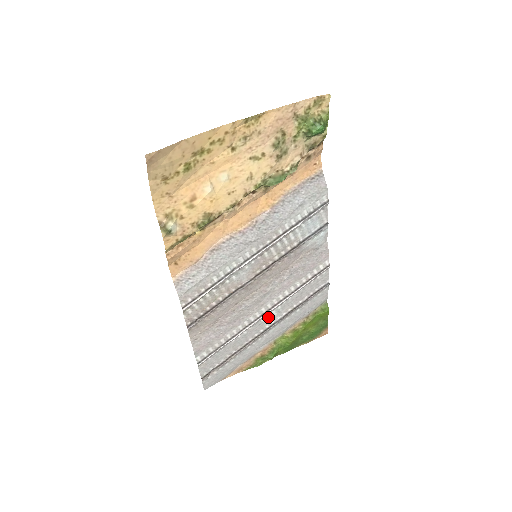
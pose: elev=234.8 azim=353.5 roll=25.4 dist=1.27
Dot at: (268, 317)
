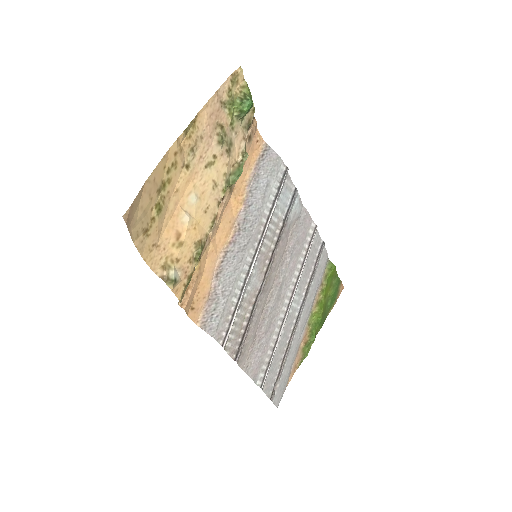
Dot at: (293, 305)
